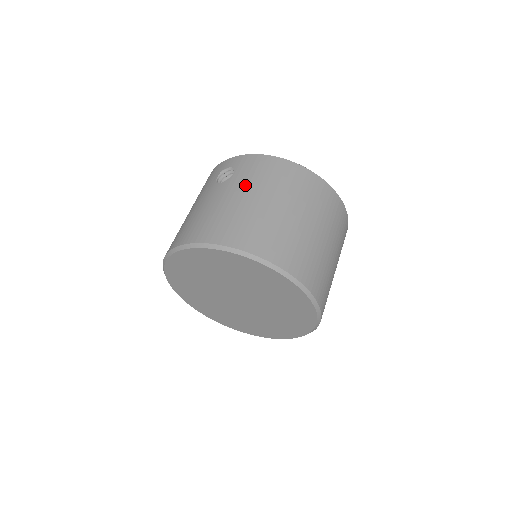
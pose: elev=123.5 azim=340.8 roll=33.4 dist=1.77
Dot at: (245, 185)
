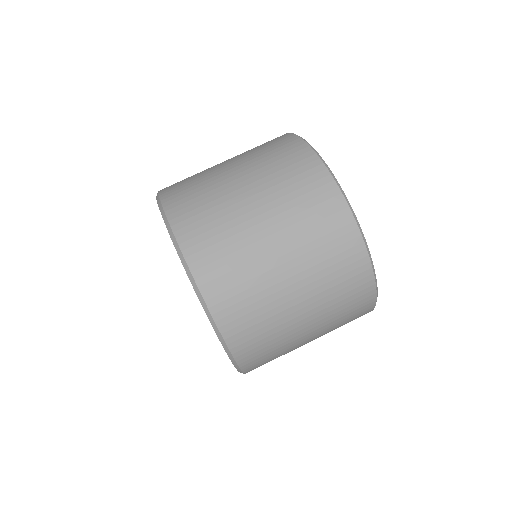
Dot at: occluded
